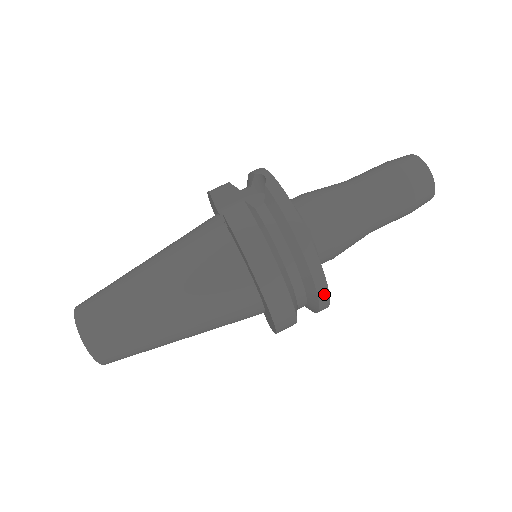
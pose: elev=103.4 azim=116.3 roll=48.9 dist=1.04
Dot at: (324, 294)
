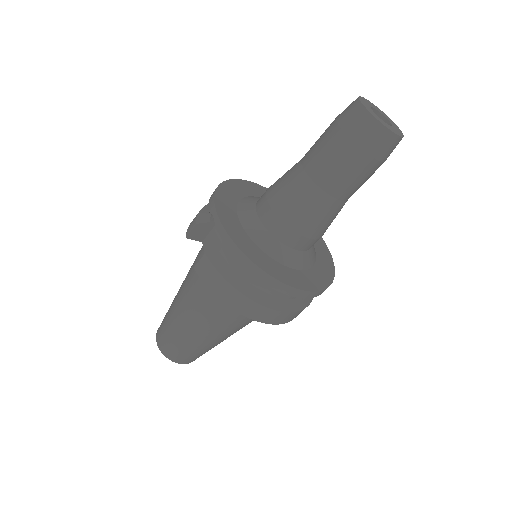
Dot at: (311, 294)
